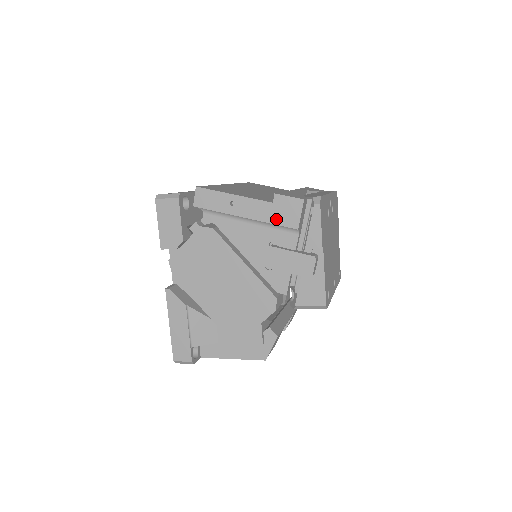
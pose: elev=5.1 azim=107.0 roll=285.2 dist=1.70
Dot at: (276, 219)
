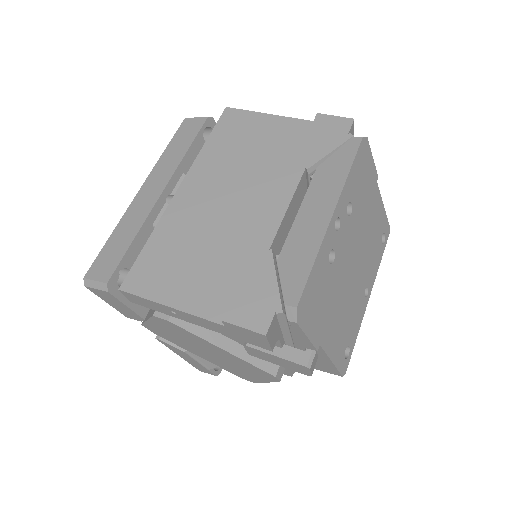
Dot at: (238, 337)
